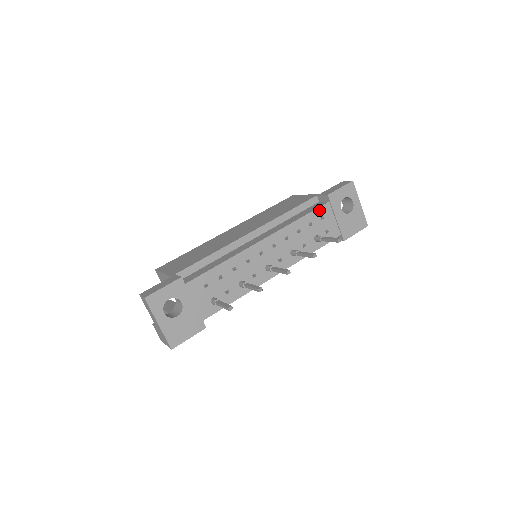
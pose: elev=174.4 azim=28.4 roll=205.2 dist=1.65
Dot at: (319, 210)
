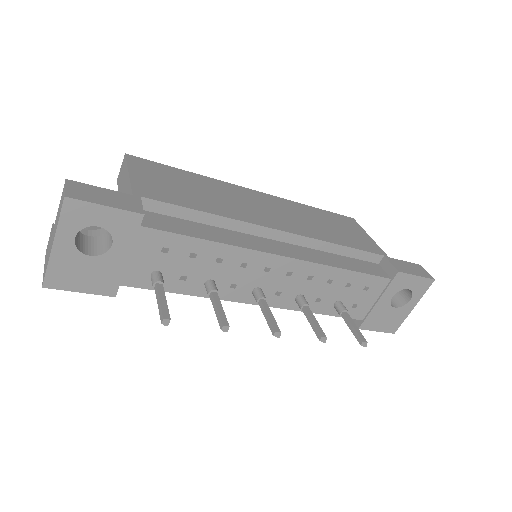
Dot at: (373, 278)
